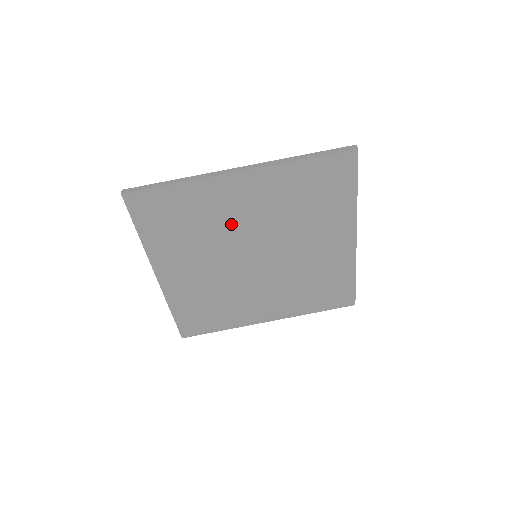
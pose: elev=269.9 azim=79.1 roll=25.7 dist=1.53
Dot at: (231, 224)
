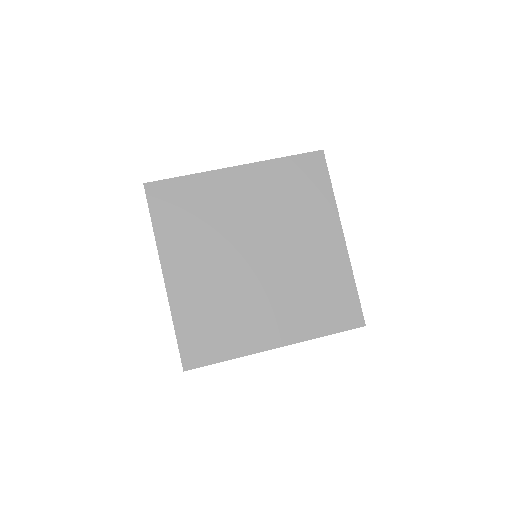
Dot at: (231, 216)
